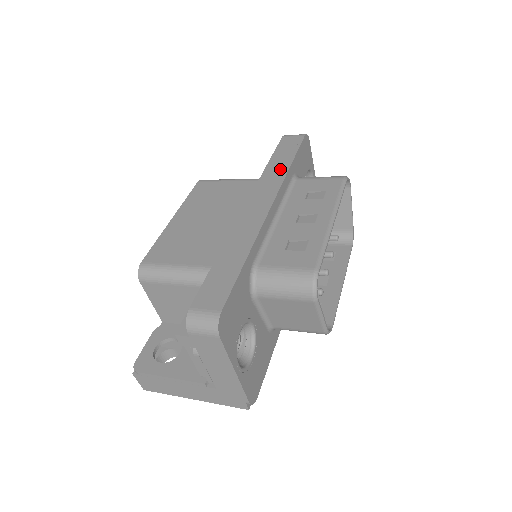
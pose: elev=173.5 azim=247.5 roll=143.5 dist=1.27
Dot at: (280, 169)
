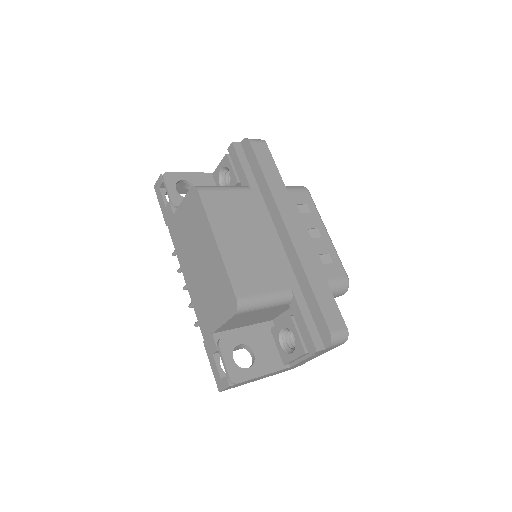
Dot at: (280, 187)
